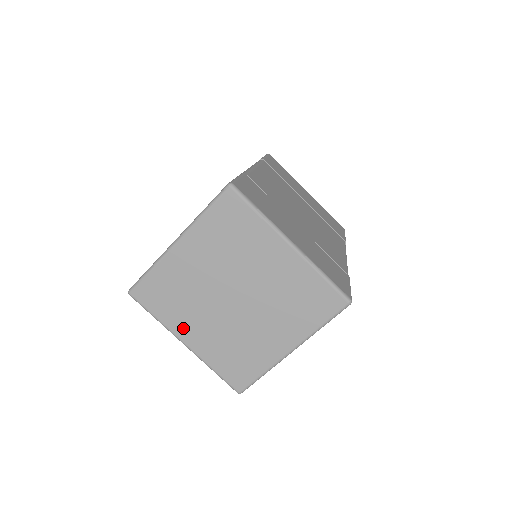
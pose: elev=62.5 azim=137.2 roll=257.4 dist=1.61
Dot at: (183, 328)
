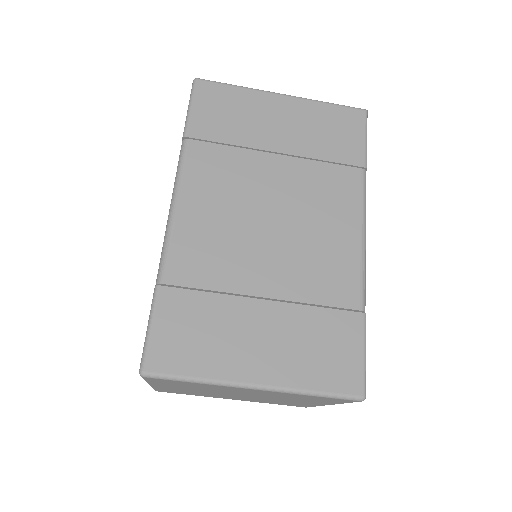
Dot at: (165, 386)
